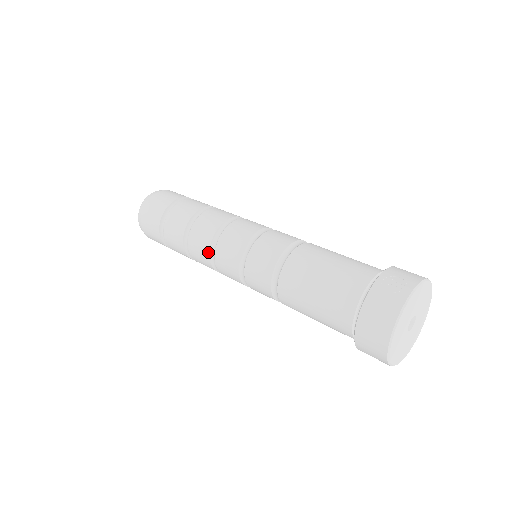
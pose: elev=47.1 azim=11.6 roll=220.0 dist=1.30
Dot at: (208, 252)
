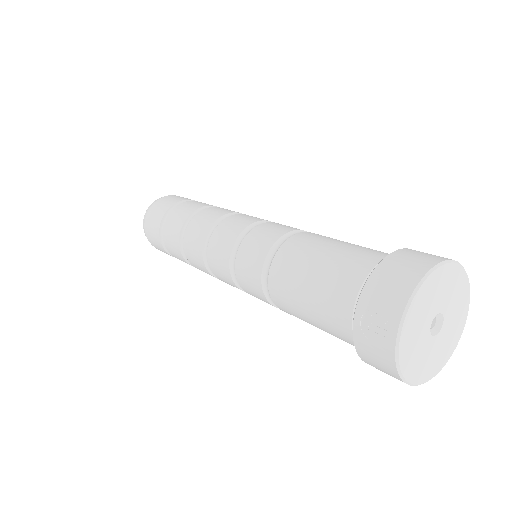
Dot at: occluded
